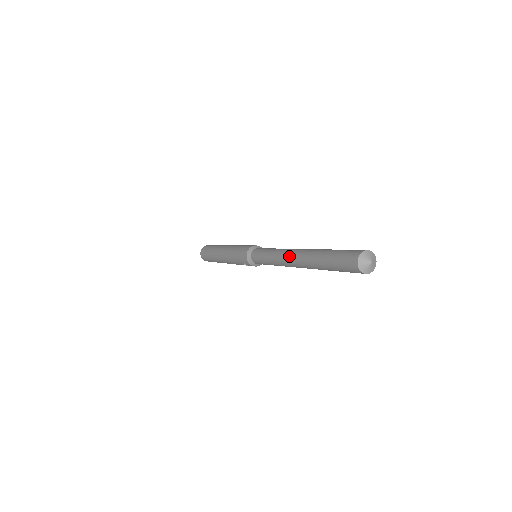
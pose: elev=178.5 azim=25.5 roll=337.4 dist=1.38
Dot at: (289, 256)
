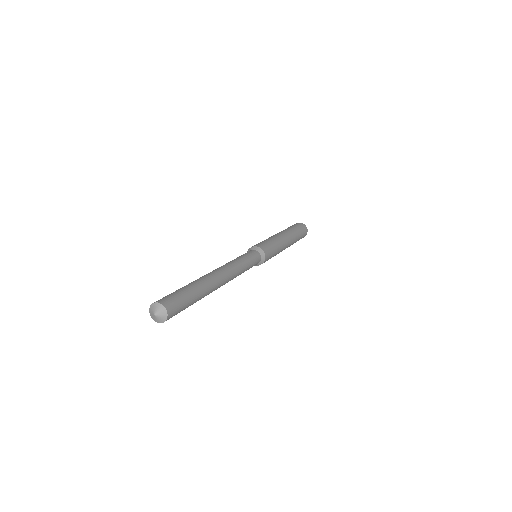
Dot at: occluded
